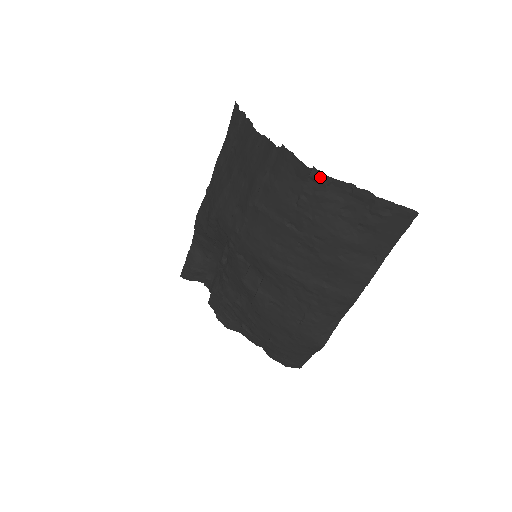
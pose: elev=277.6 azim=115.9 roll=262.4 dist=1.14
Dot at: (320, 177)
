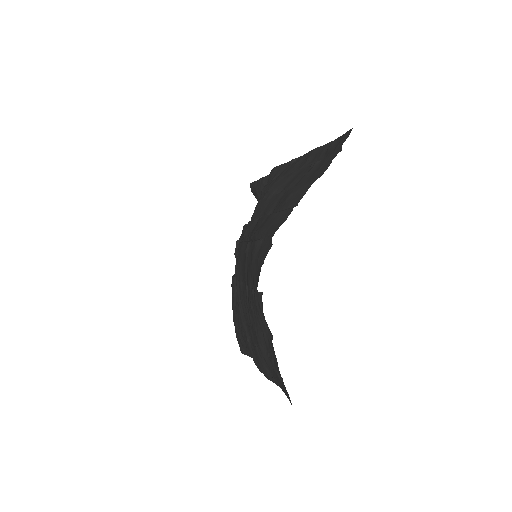
Dot at: (261, 303)
